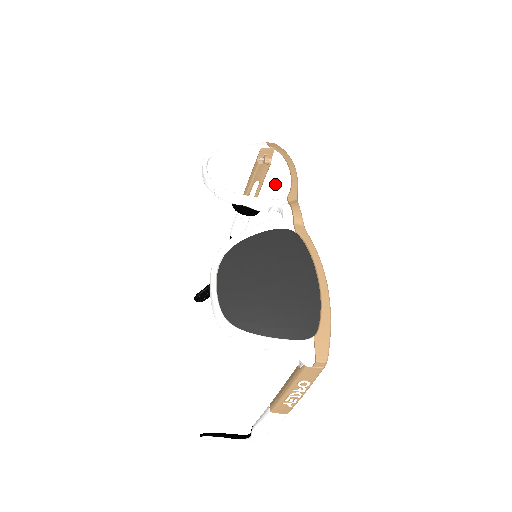
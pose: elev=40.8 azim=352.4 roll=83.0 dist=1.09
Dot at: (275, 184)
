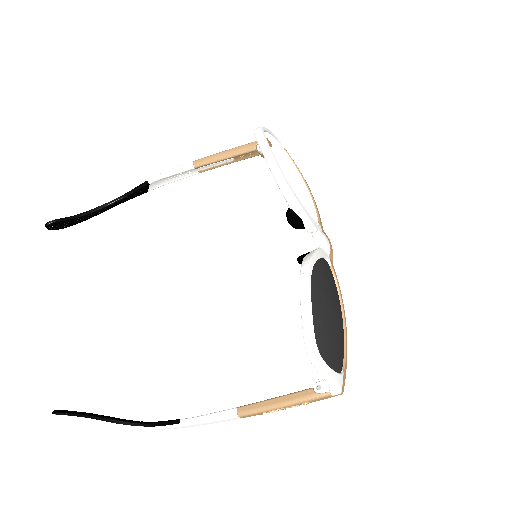
Dot at: (312, 205)
